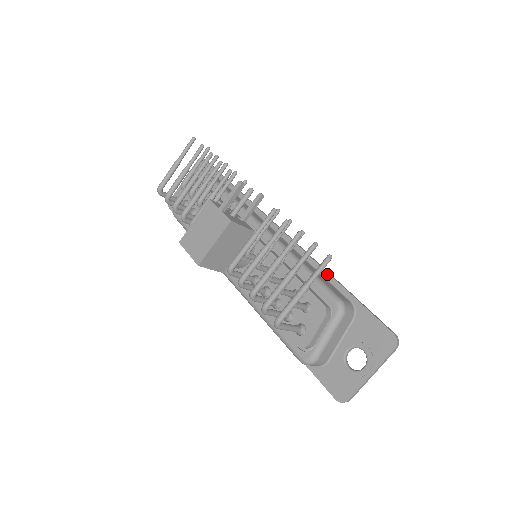
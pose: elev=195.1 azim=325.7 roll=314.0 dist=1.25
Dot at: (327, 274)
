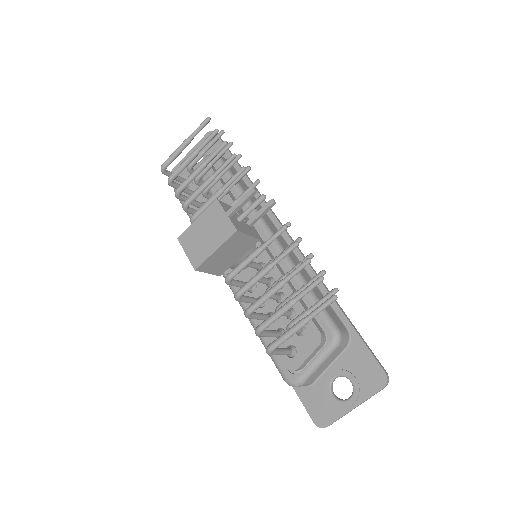
Dot at: occluded
